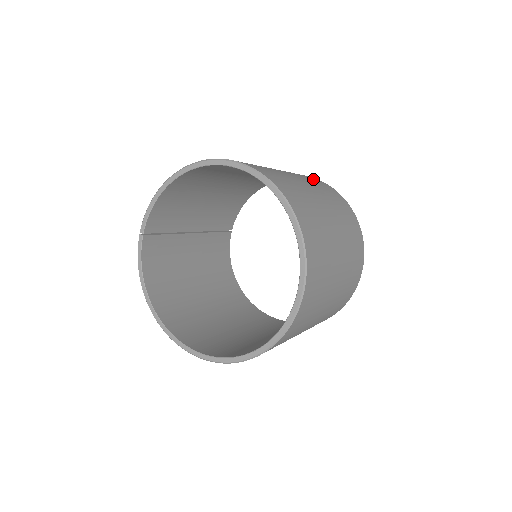
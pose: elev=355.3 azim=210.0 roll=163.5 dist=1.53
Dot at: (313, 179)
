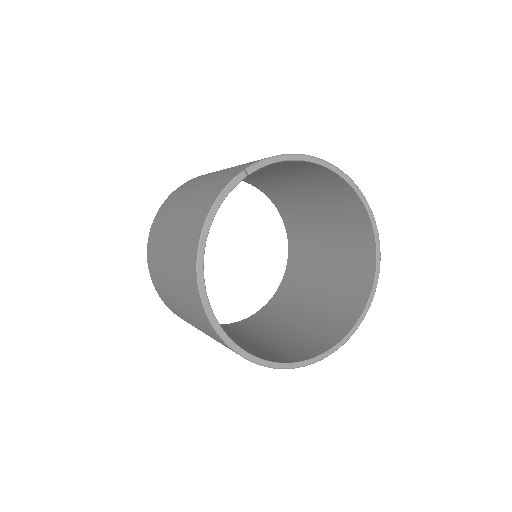
Dot at: occluded
